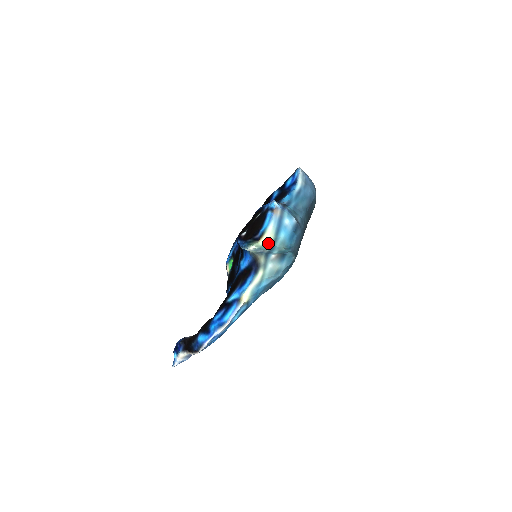
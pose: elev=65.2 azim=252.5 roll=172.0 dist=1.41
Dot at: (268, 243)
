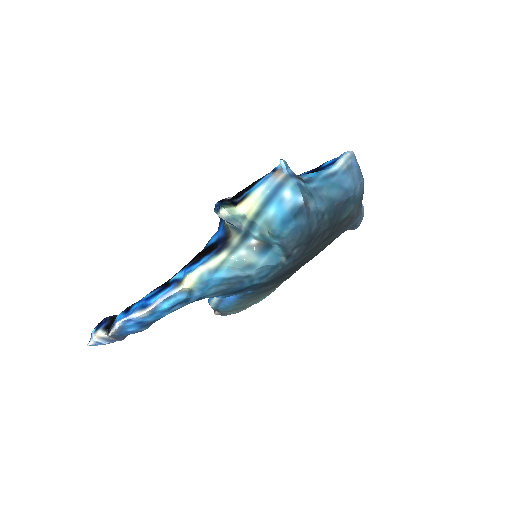
Dot at: (247, 214)
